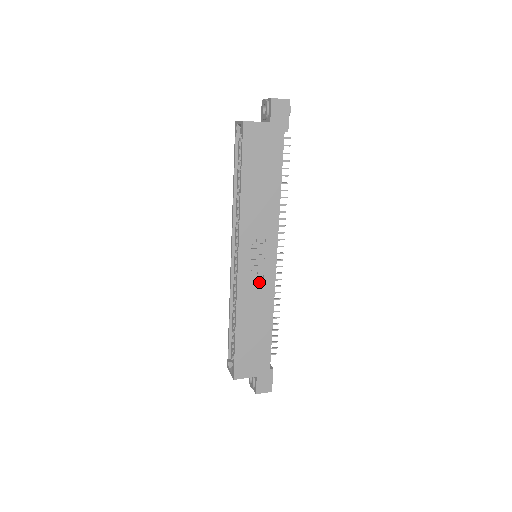
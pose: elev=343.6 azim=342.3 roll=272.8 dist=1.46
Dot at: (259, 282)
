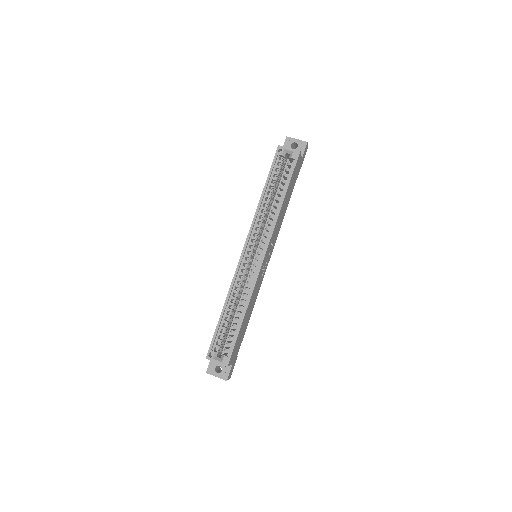
Dot at: (261, 278)
